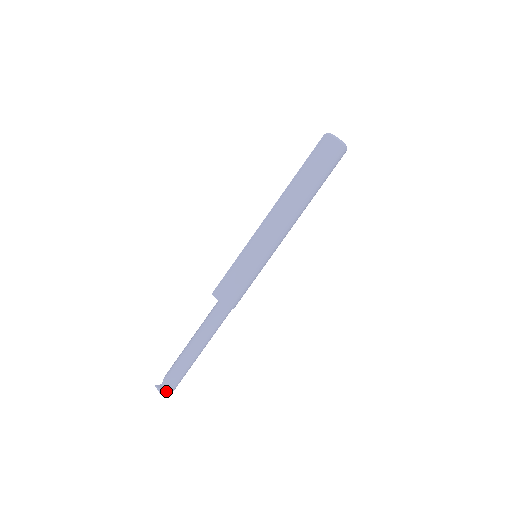
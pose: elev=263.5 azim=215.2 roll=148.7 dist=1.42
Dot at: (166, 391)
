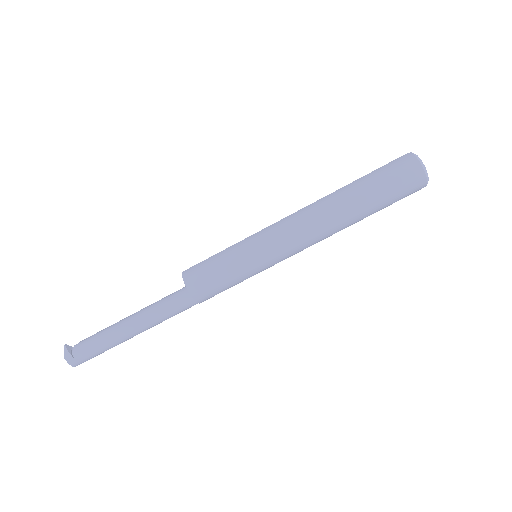
Dot at: (72, 357)
